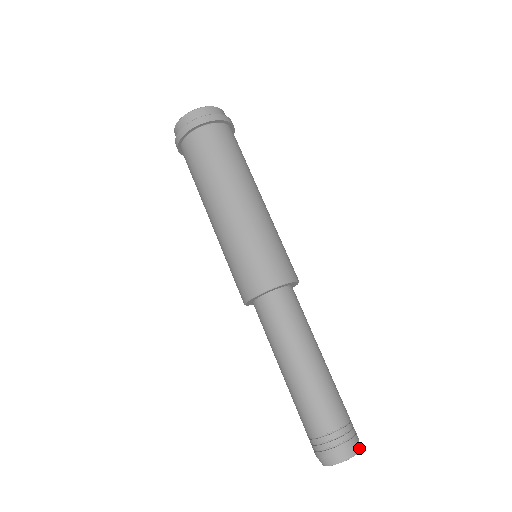
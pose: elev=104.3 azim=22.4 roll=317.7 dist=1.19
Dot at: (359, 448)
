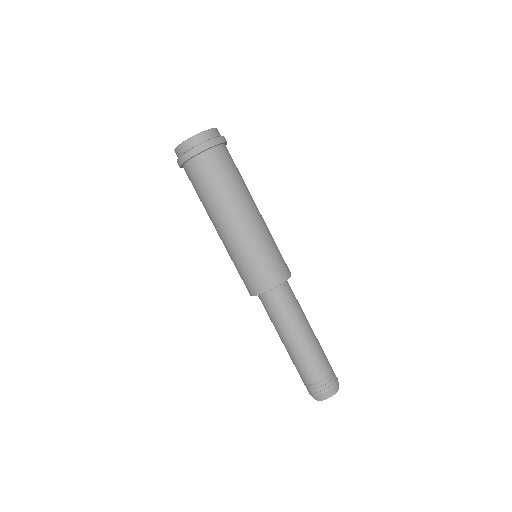
Dot at: occluded
